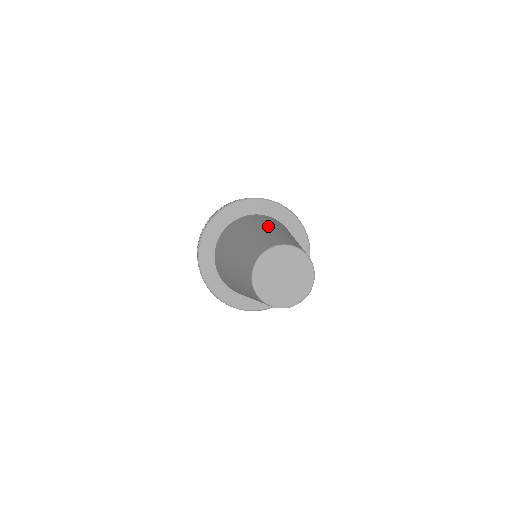
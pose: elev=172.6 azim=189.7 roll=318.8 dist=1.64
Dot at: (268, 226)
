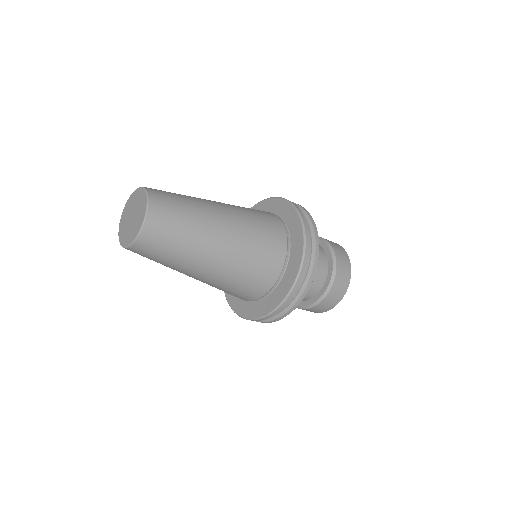
Dot at: occluded
